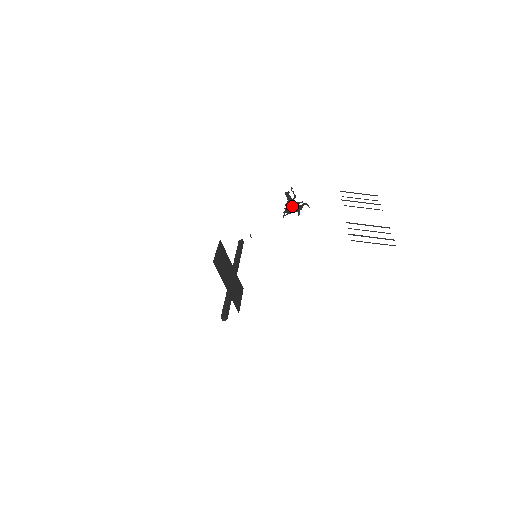
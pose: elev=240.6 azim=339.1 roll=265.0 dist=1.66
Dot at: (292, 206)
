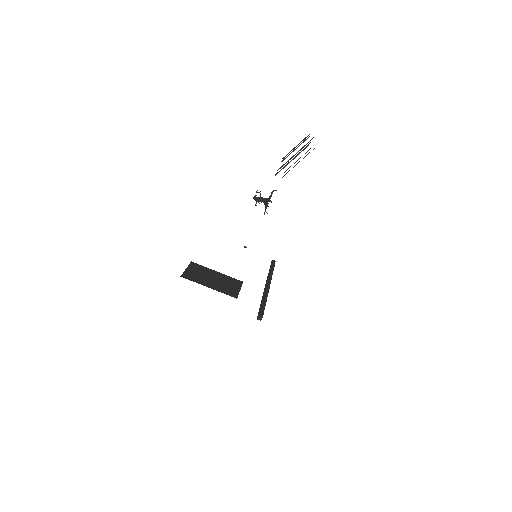
Dot at: (262, 201)
